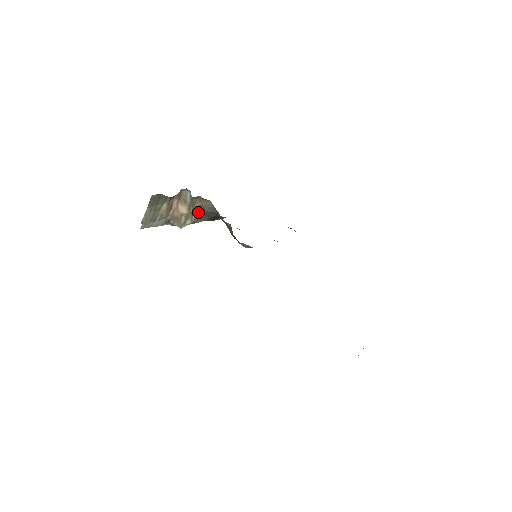
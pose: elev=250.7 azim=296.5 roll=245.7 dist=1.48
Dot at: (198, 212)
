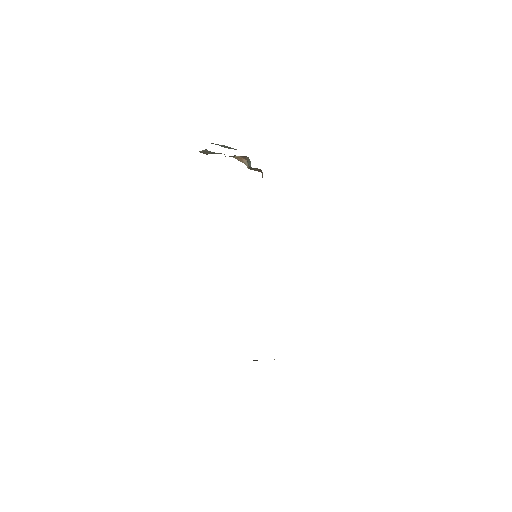
Dot at: occluded
